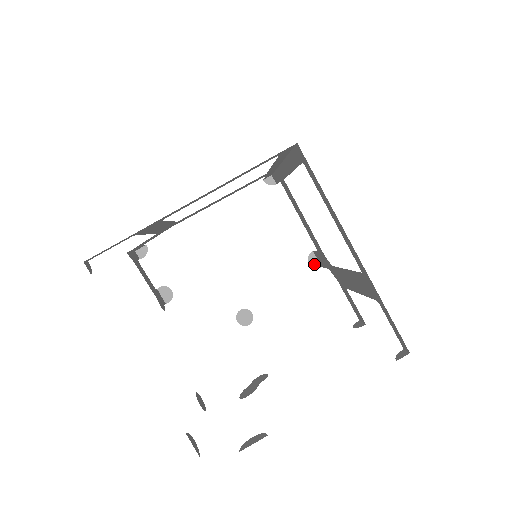
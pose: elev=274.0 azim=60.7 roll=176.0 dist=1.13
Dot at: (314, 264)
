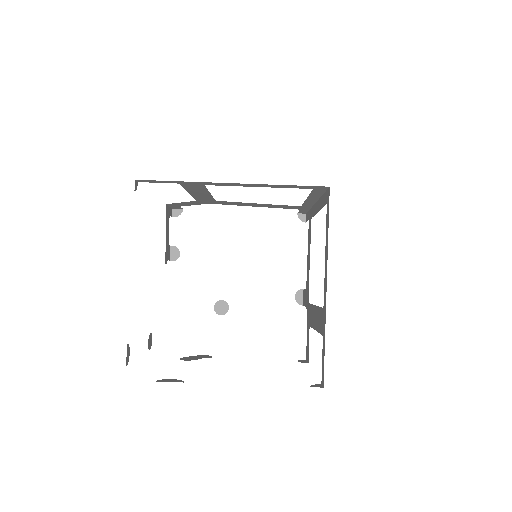
Dot at: (298, 299)
